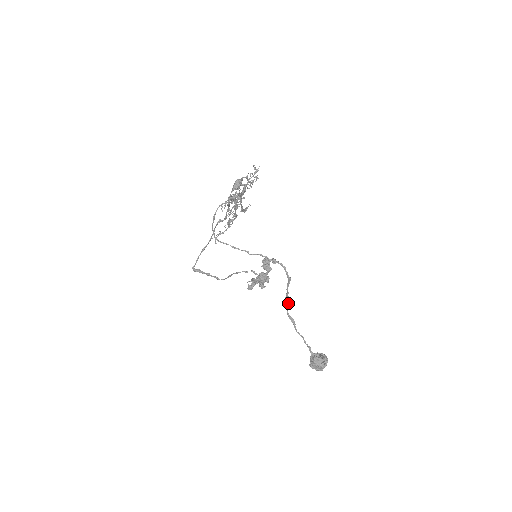
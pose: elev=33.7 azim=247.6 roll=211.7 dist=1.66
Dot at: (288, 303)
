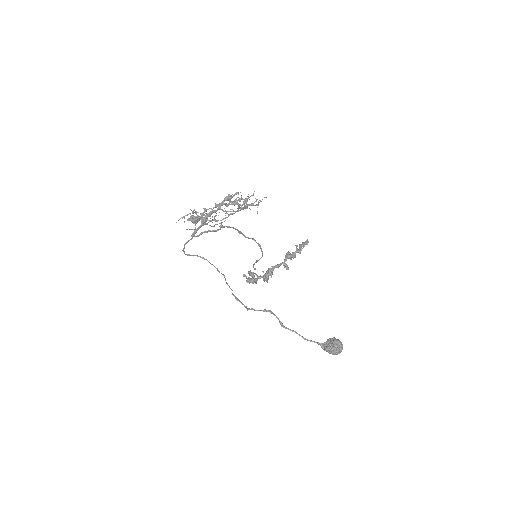
Dot at: (272, 313)
